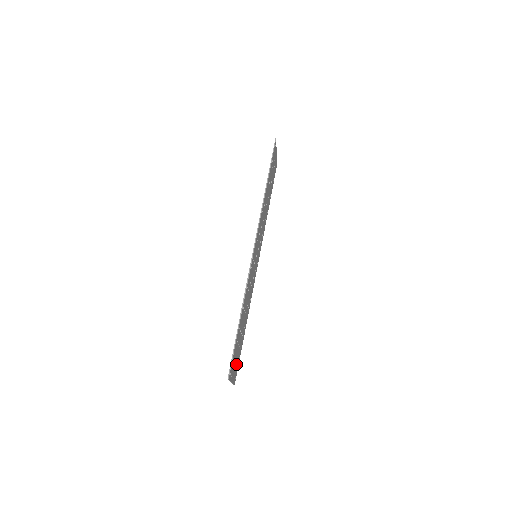
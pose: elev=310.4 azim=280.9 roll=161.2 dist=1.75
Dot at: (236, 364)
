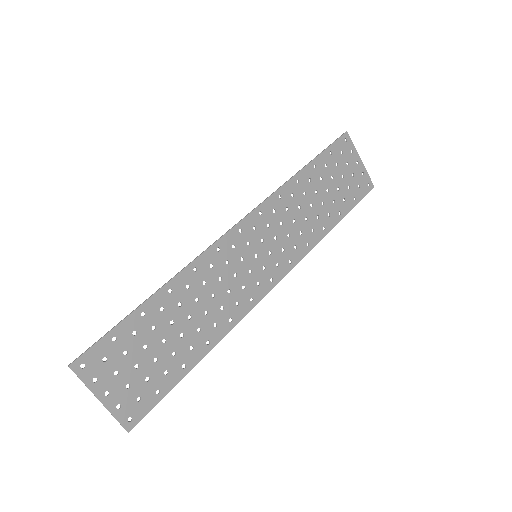
Dot at: (135, 386)
